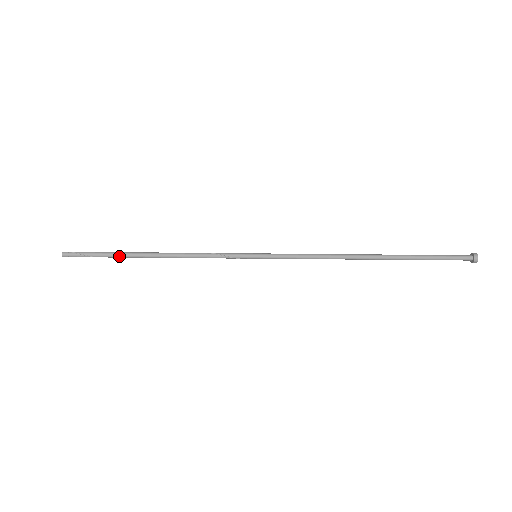
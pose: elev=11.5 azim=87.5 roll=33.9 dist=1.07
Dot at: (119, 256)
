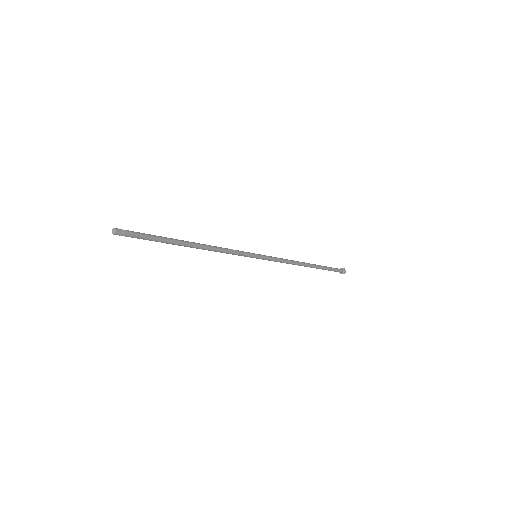
Dot at: (167, 242)
